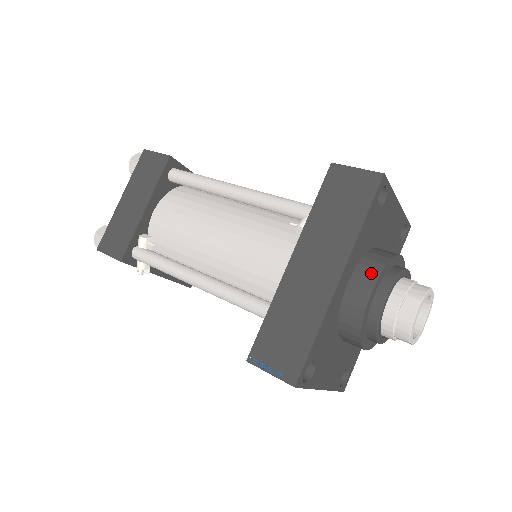
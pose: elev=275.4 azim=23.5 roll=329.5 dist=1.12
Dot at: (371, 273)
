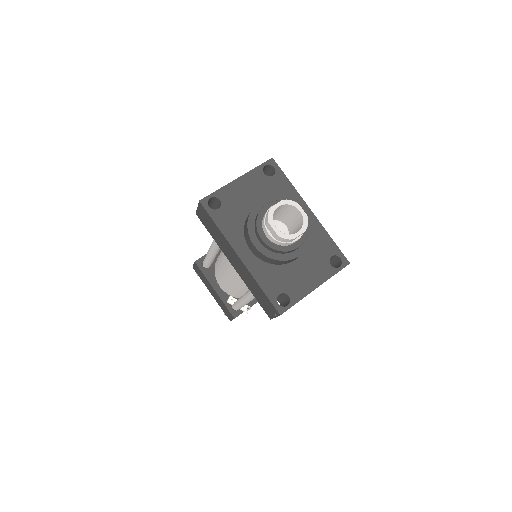
Dot at: (247, 237)
